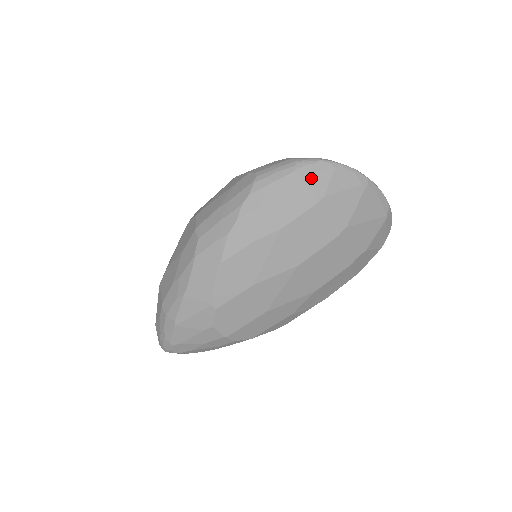
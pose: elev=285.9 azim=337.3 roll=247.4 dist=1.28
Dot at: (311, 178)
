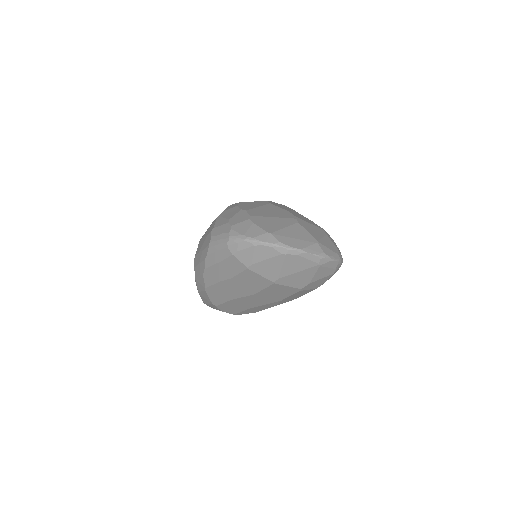
Dot at: (239, 253)
